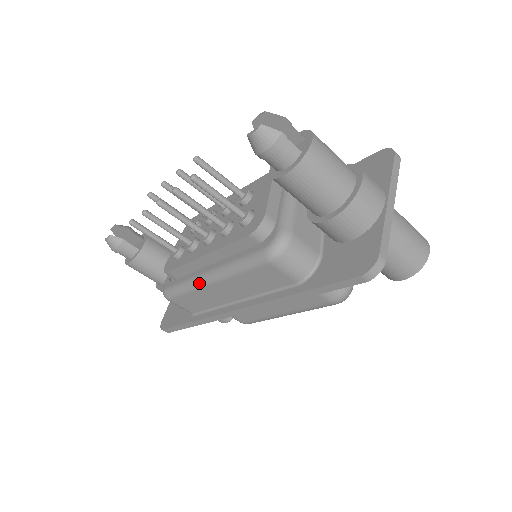
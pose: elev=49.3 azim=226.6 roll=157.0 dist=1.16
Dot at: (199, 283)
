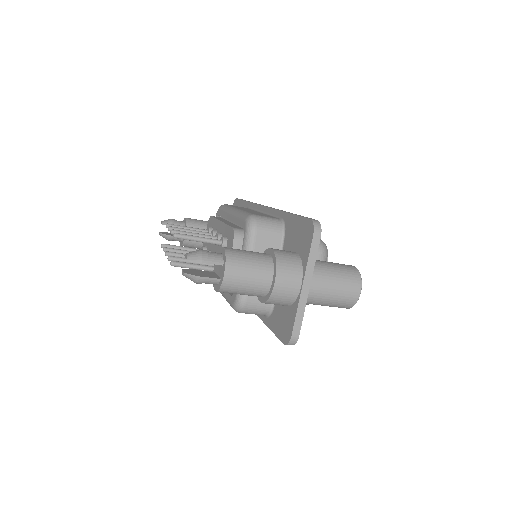
Dot at: occluded
